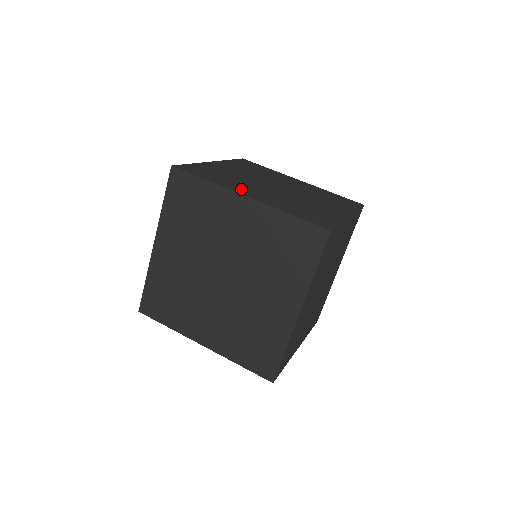
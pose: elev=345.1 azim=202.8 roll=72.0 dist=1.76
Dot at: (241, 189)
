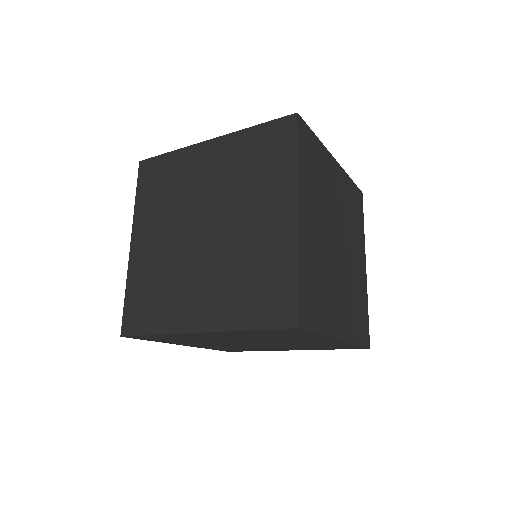
Dot at: occluded
